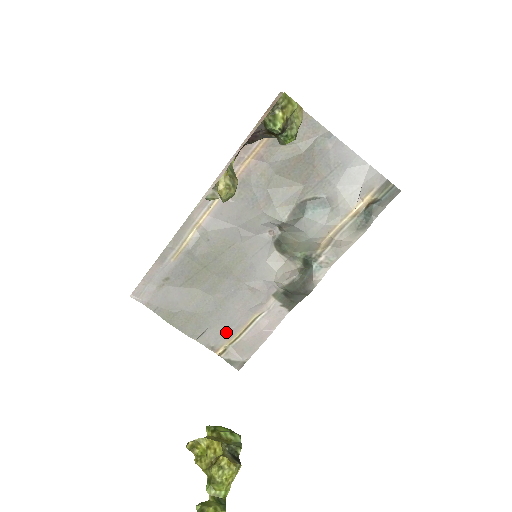
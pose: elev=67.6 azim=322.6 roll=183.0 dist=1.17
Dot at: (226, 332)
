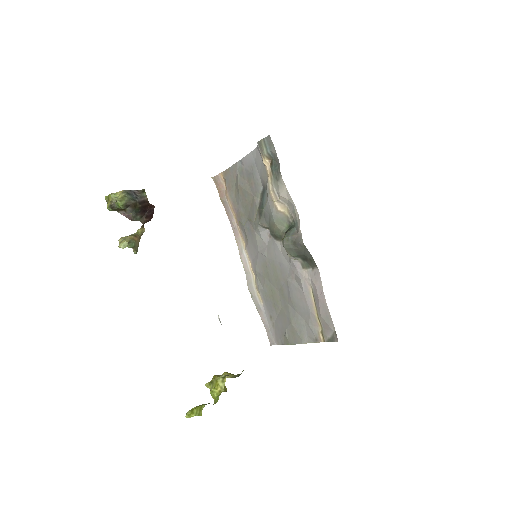
Dot at: (311, 320)
